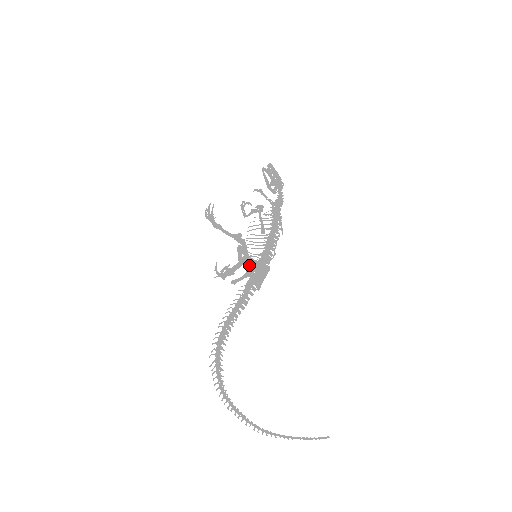
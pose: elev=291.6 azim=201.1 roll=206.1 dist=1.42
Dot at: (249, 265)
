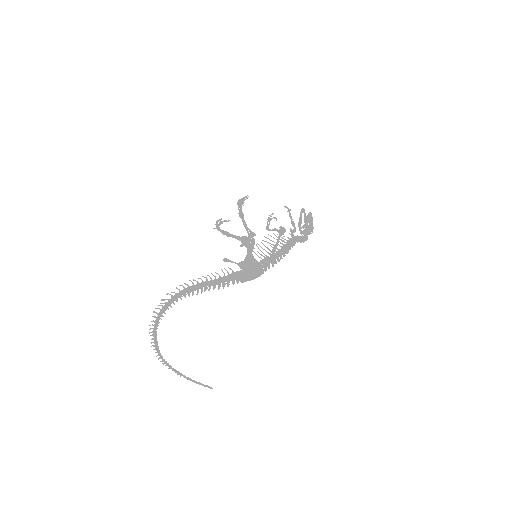
Dot at: (246, 260)
